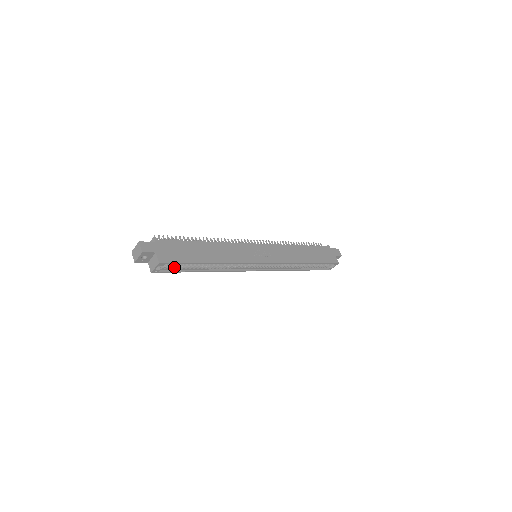
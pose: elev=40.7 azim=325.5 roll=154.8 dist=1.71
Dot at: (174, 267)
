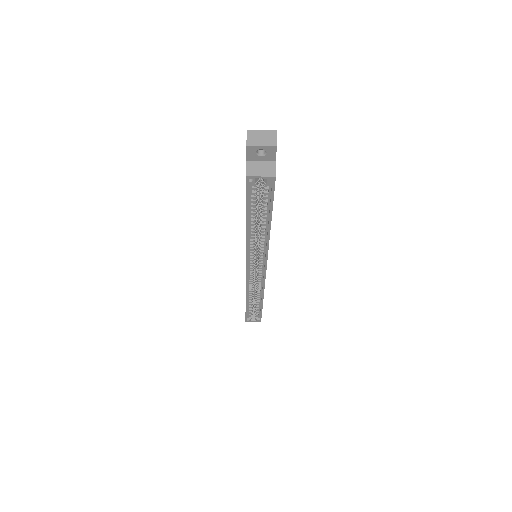
Dot at: (253, 194)
